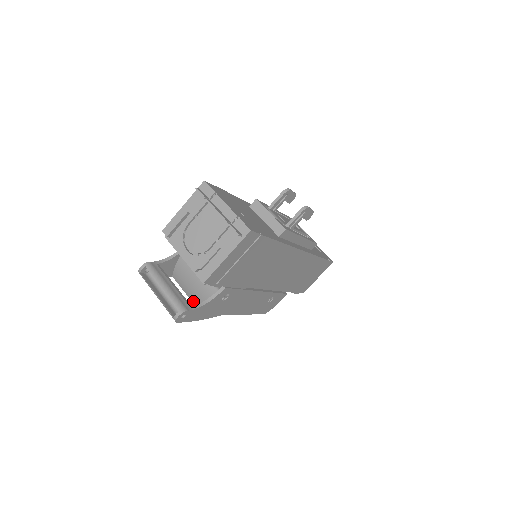
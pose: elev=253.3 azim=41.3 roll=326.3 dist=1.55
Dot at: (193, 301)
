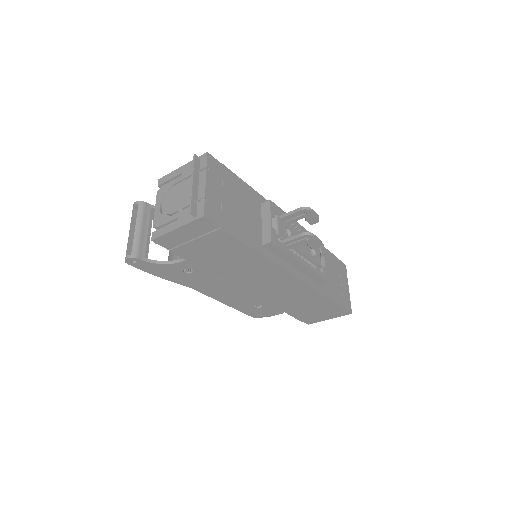
Dot at: (168, 258)
